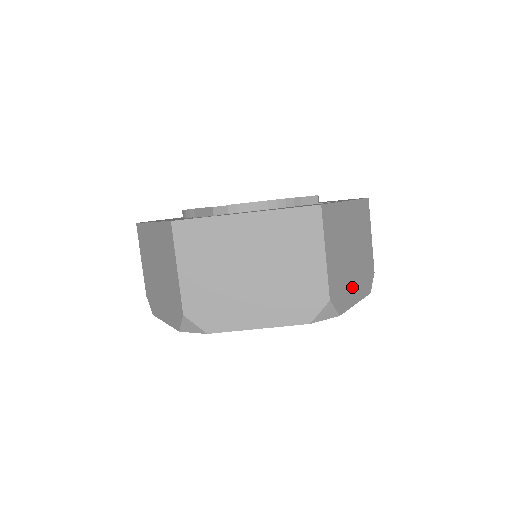
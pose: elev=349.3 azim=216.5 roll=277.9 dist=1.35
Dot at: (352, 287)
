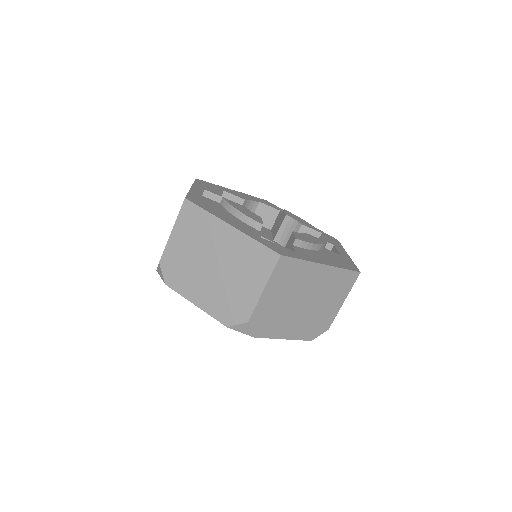
Dot at: occluded
